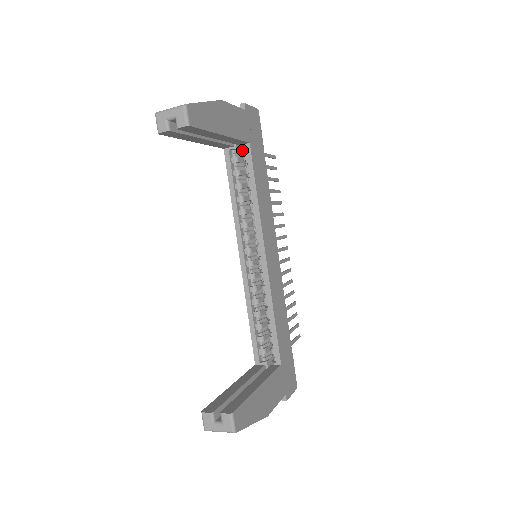
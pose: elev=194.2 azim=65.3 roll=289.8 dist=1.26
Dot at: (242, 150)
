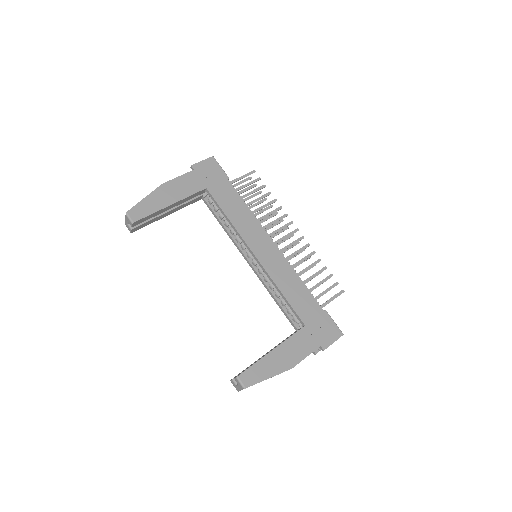
Dot at: occluded
